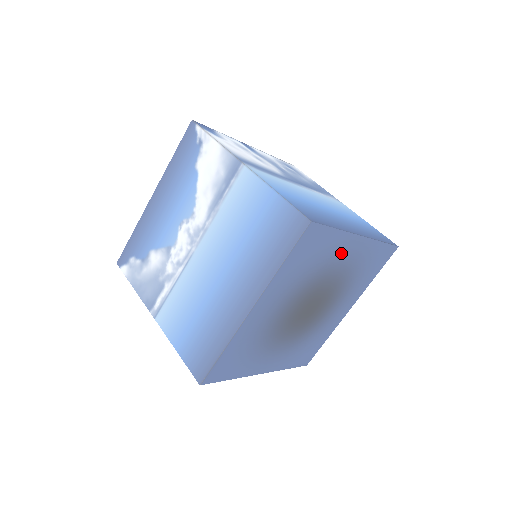
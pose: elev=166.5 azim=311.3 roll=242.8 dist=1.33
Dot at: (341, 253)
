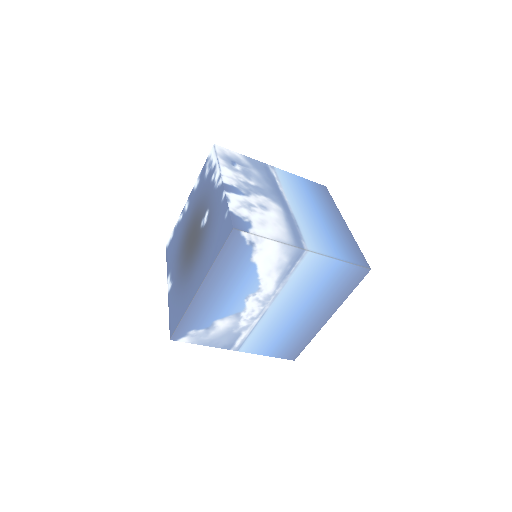
Dot at: occluded
